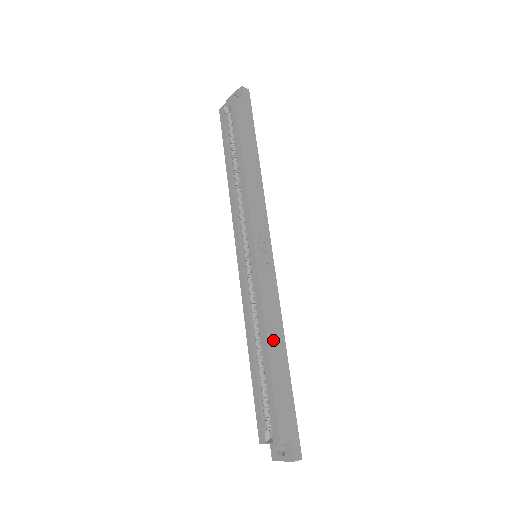
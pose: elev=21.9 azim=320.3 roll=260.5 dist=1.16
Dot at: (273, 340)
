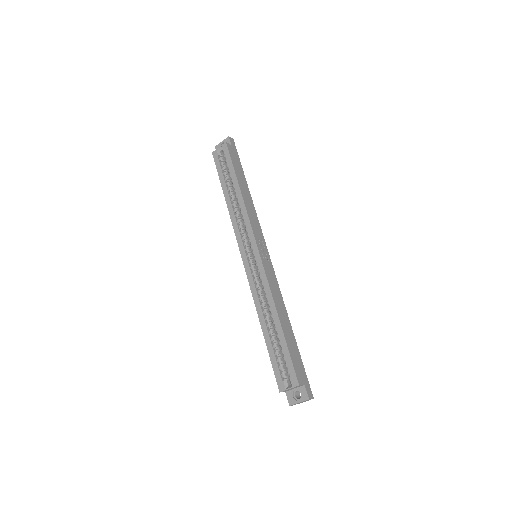
Dot at: (281, 313)
